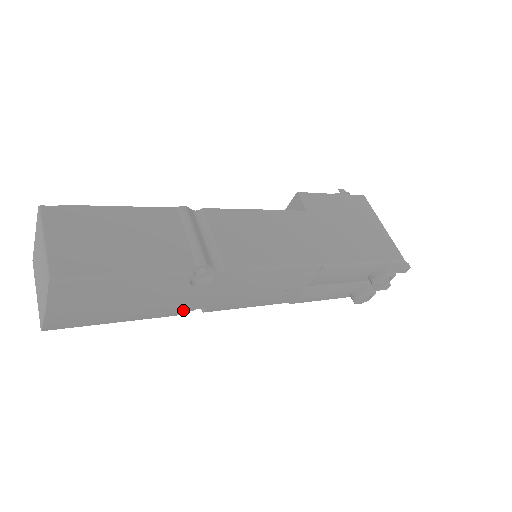
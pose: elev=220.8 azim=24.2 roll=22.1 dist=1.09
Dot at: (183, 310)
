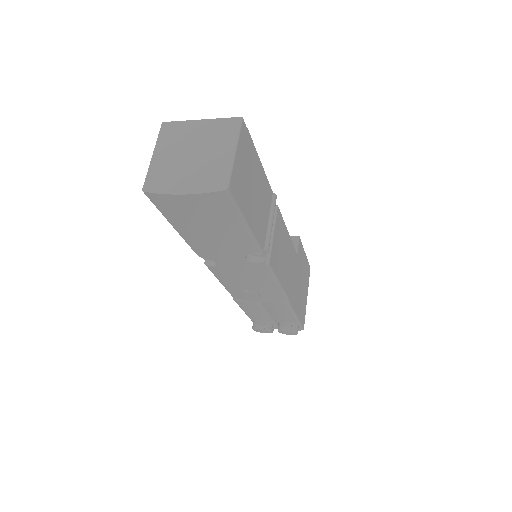
Dot at: (208, 257)
